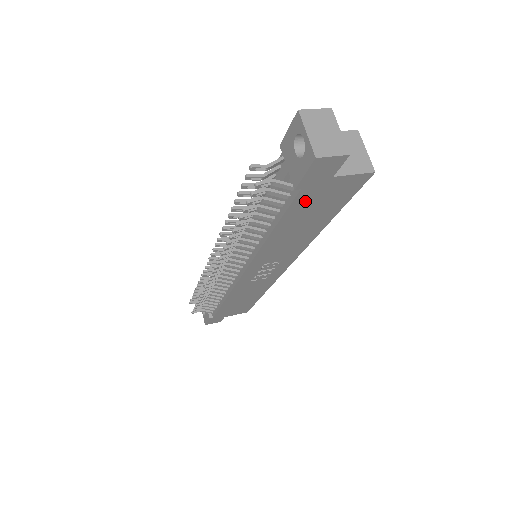
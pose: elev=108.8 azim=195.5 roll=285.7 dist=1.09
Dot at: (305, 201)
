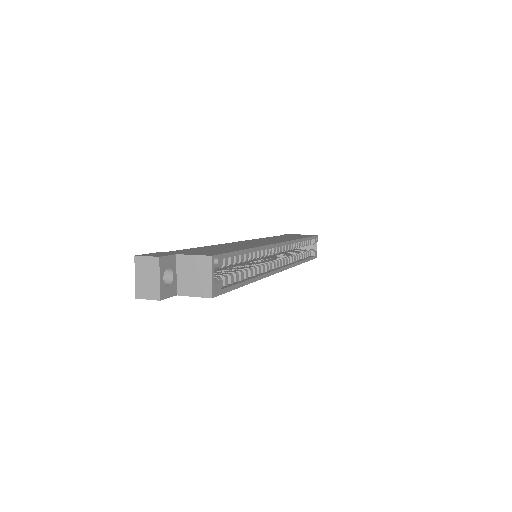
Dot at: occluded
